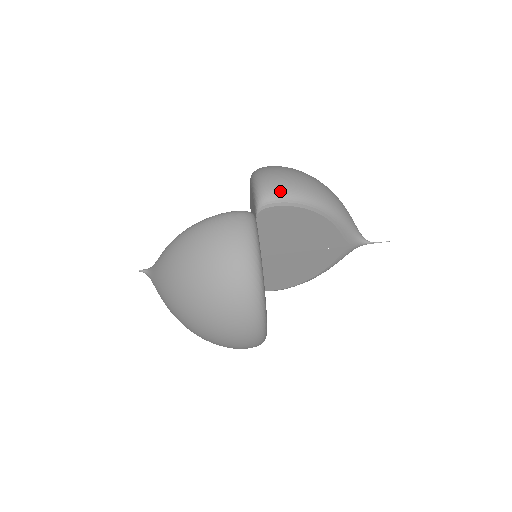
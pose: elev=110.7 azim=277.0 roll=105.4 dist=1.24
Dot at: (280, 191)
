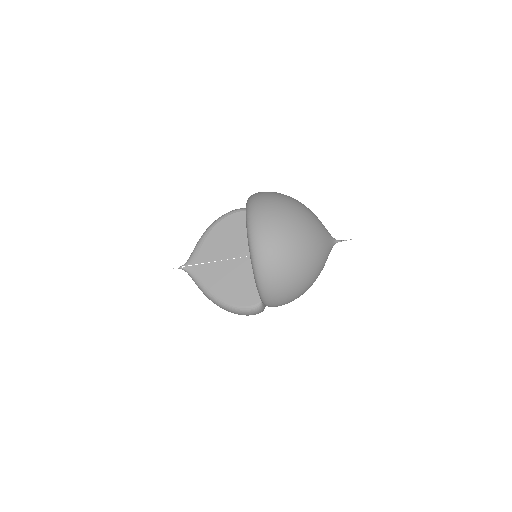
Dot at: occluded
